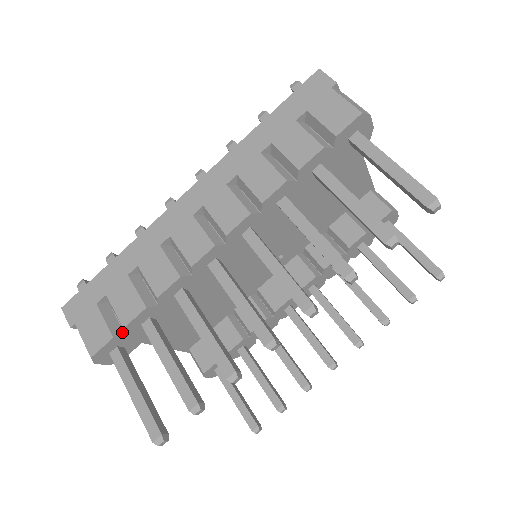
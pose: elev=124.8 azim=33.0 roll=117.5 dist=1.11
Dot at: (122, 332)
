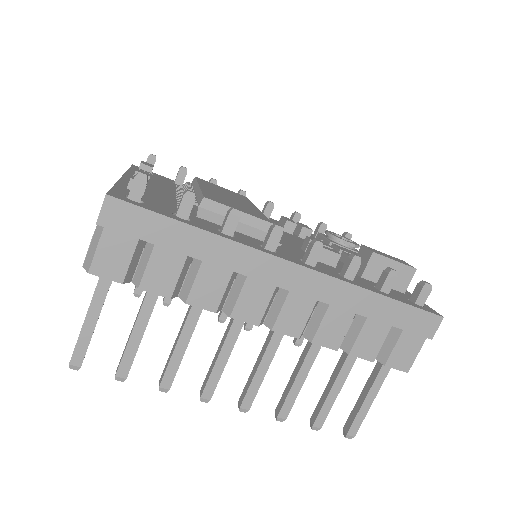
Dot at: (131, 278)
